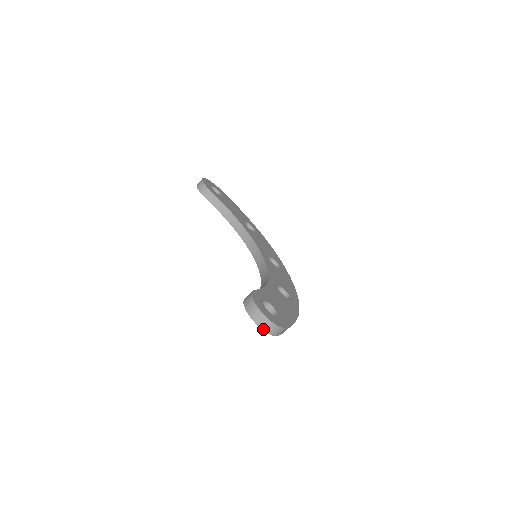
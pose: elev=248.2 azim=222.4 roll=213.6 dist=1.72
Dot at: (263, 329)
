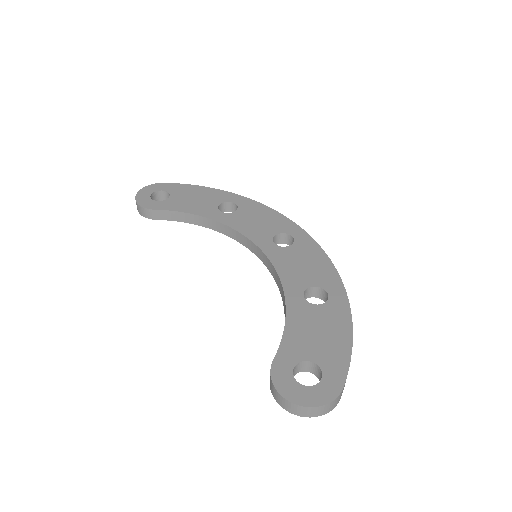
Dot at: (316, 416)
